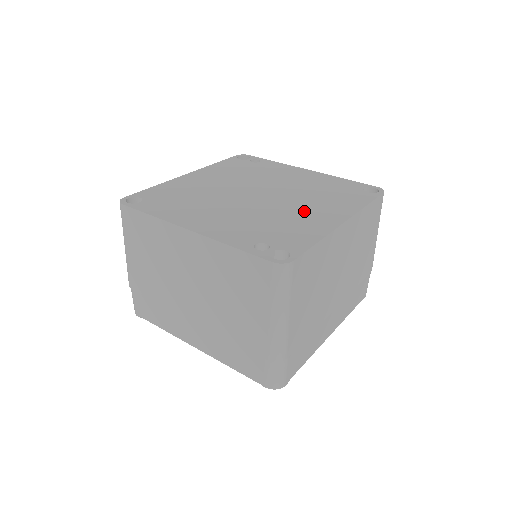
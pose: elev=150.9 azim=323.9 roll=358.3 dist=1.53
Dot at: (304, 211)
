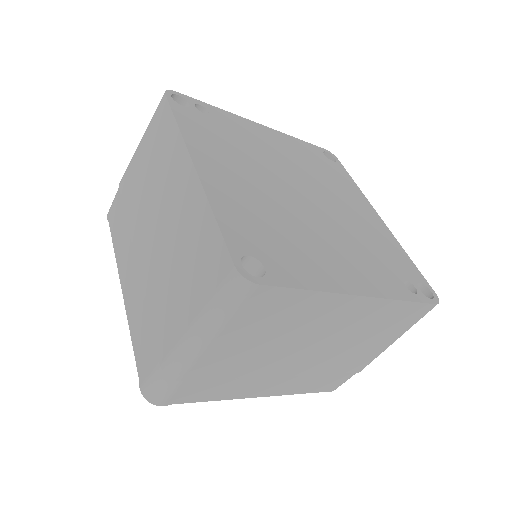
Dot at: (354, 213)
